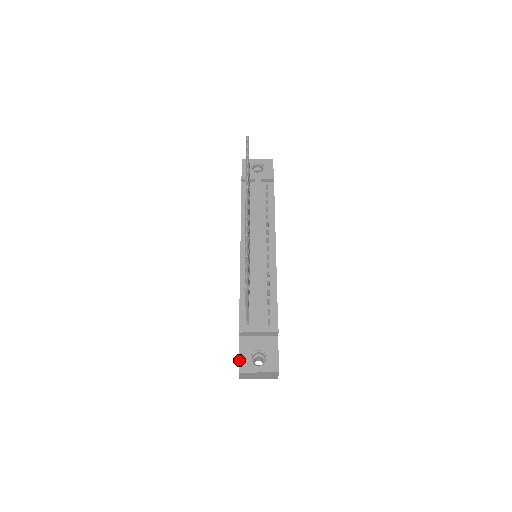
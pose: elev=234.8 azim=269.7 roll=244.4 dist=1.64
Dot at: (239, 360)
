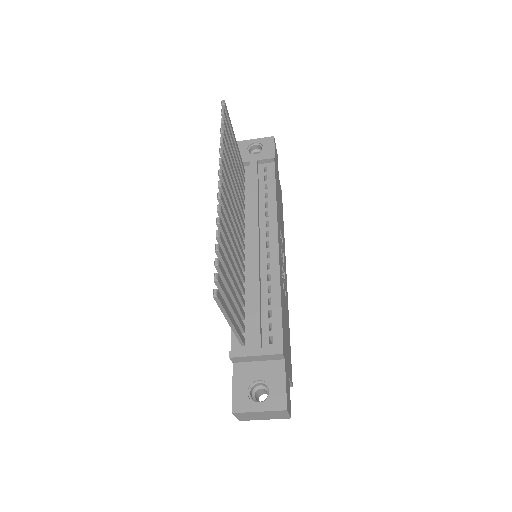
Dot at: (232, 395)
